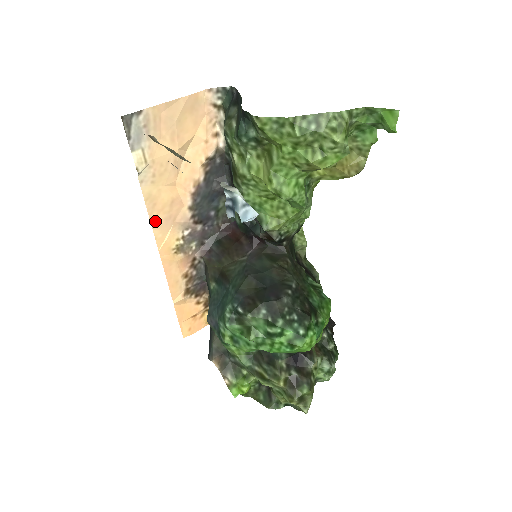
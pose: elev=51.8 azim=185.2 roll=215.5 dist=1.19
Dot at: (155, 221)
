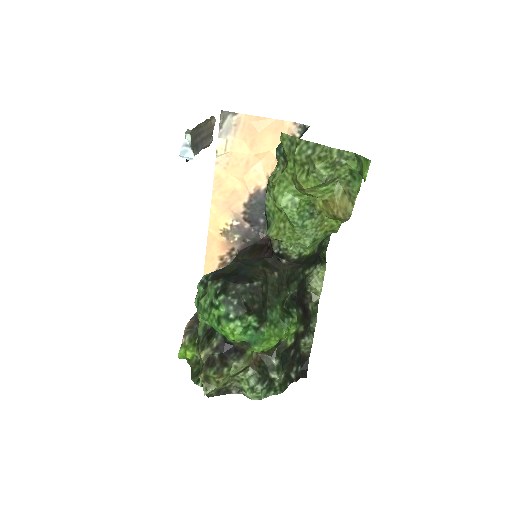
Dot at: (215, 198)
